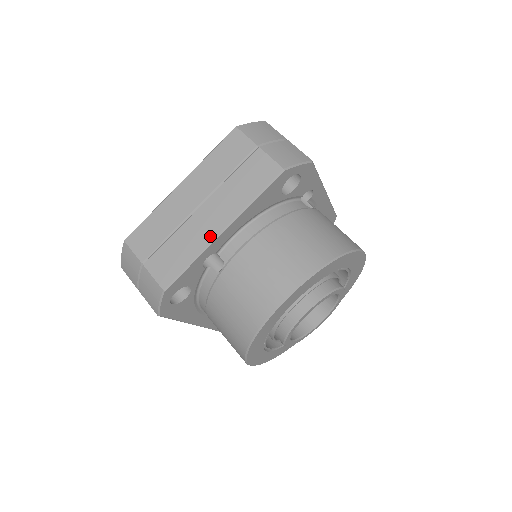
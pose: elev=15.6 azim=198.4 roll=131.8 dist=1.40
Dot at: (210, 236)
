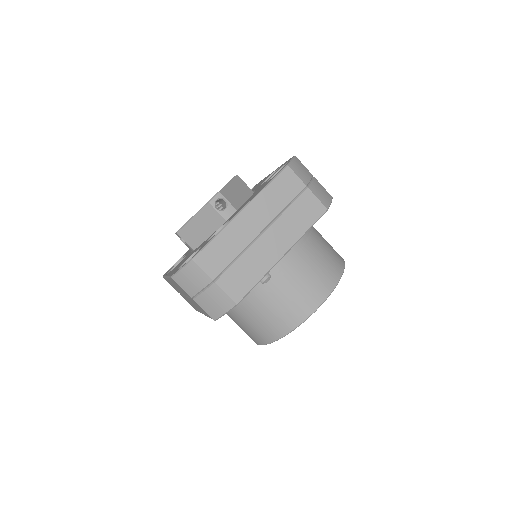
Dot at: (274, 260)
